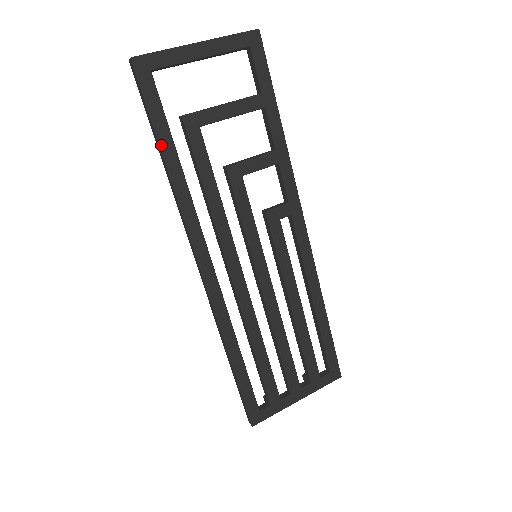
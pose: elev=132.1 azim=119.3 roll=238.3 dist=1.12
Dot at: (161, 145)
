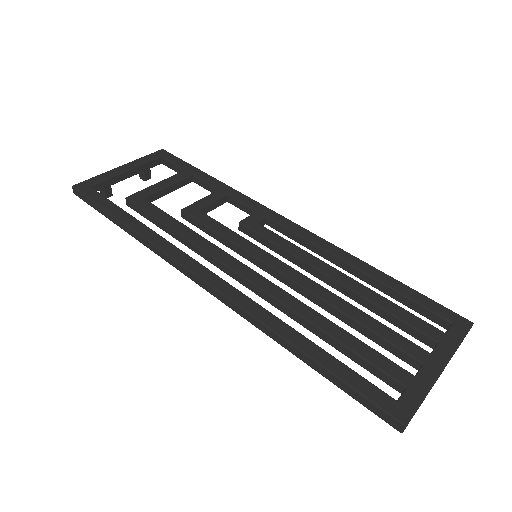
Dot at: (115, 216)
